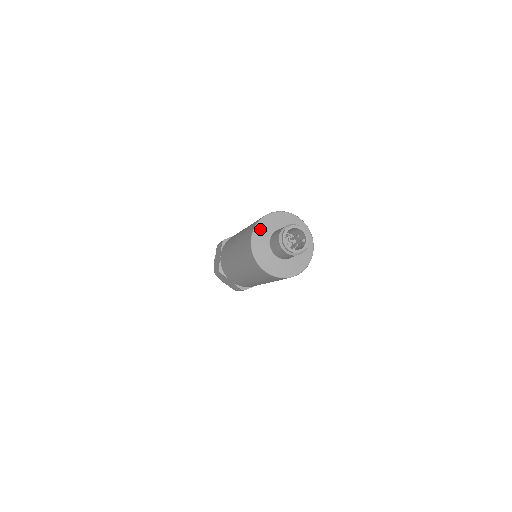
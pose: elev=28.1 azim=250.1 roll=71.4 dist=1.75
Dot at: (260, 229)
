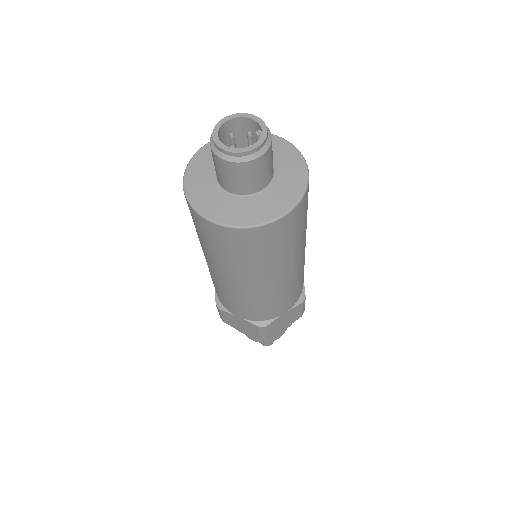
Dot at: (197, 164)
